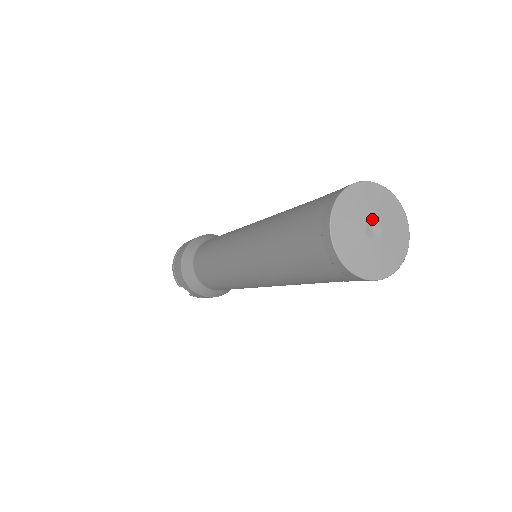
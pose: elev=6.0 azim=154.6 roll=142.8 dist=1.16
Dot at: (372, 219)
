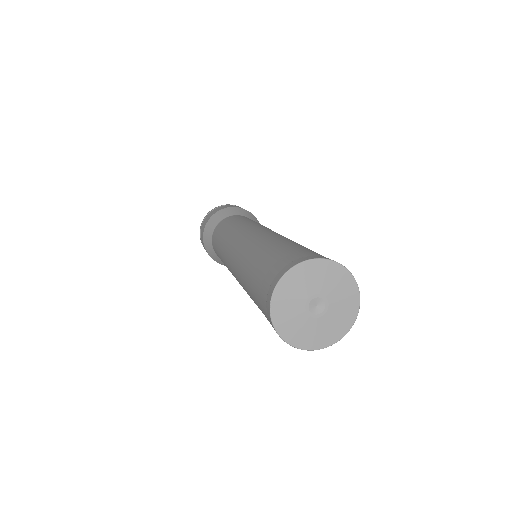
Dot at: (319, 296)
